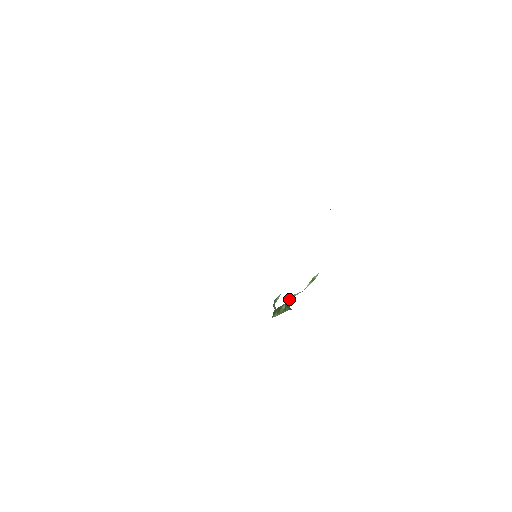
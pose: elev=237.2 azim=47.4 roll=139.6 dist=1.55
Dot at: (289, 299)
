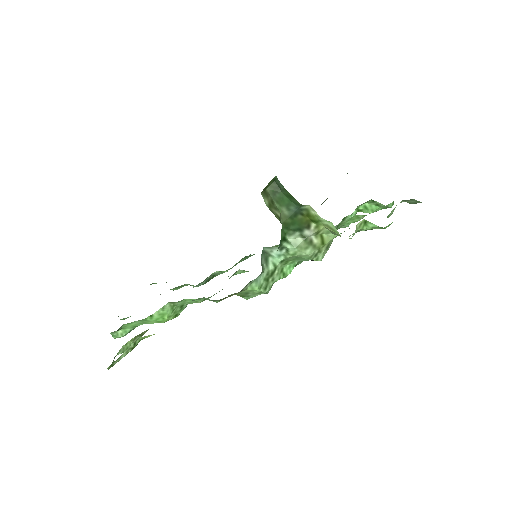
Dot at: (286, 246)
